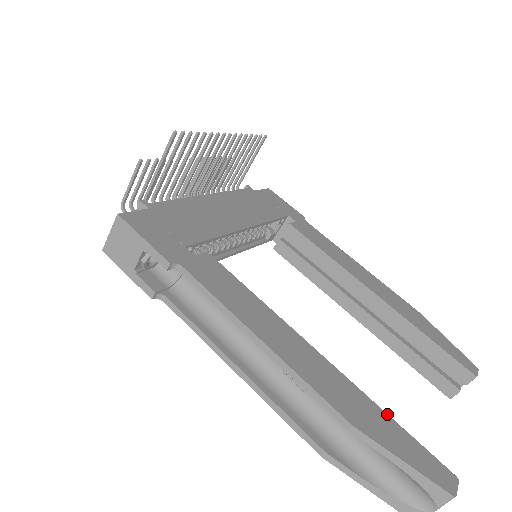
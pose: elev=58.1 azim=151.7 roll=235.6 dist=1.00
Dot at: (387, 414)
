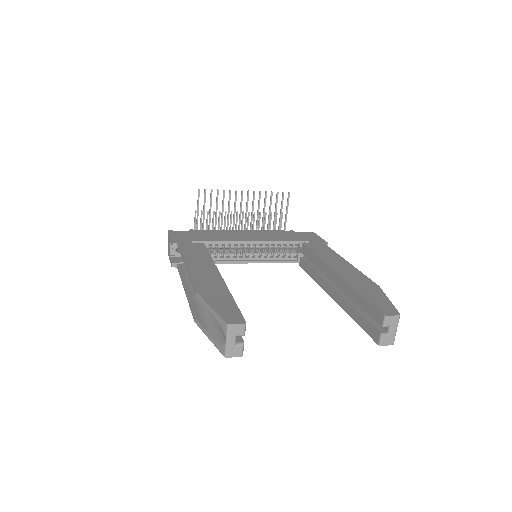
Dot at: (232, 297)
